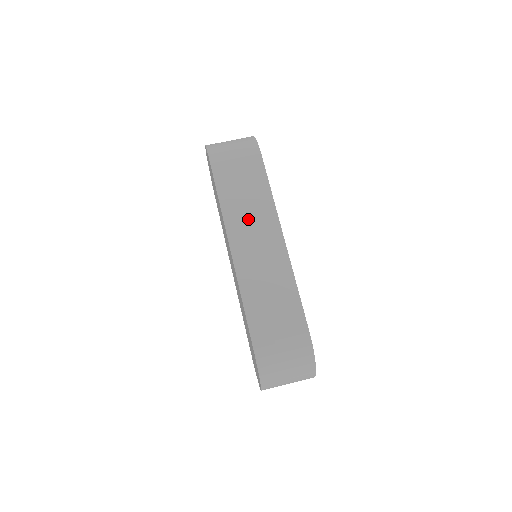
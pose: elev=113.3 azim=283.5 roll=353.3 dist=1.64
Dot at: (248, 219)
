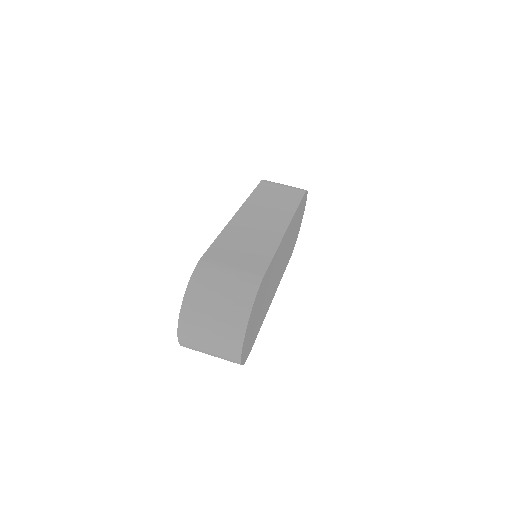
Dot at: (266, 208)
